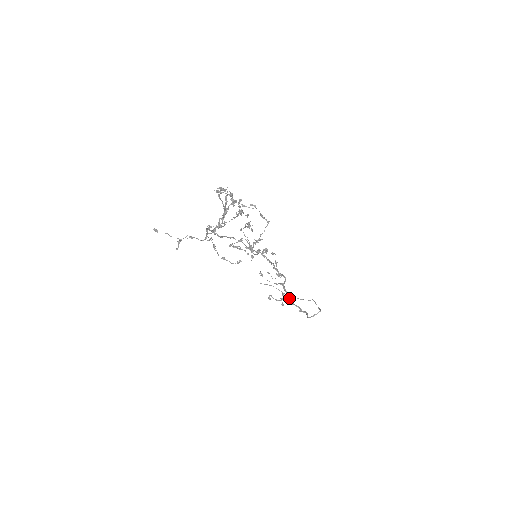
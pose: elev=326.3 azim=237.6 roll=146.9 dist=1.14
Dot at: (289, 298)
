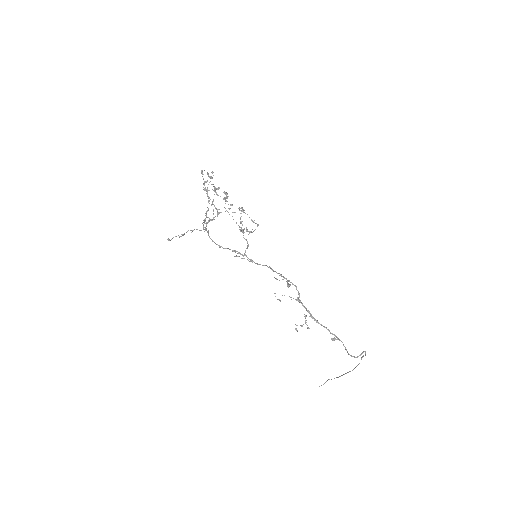
Dot at: (310, 314)
